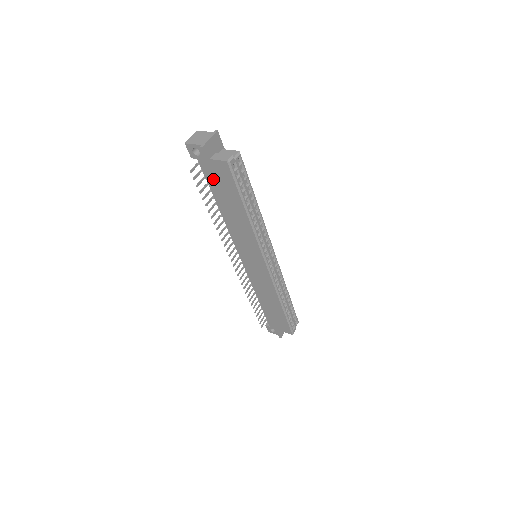
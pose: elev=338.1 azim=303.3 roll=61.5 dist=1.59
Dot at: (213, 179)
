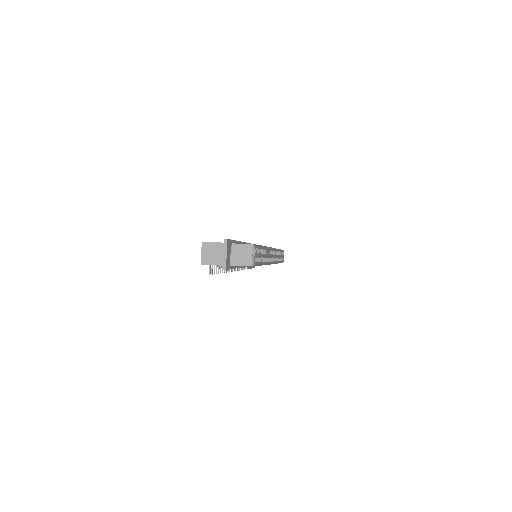
Dot at: occluded
